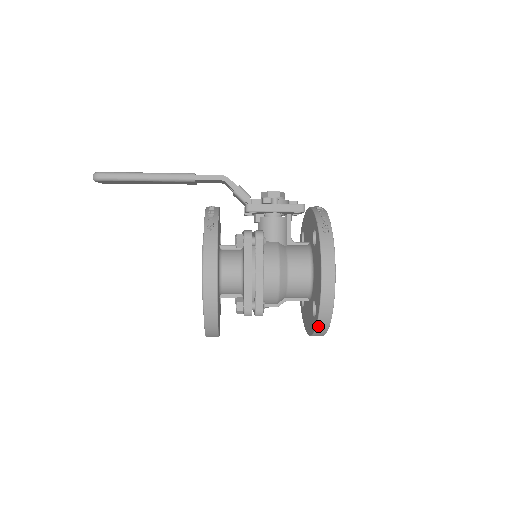
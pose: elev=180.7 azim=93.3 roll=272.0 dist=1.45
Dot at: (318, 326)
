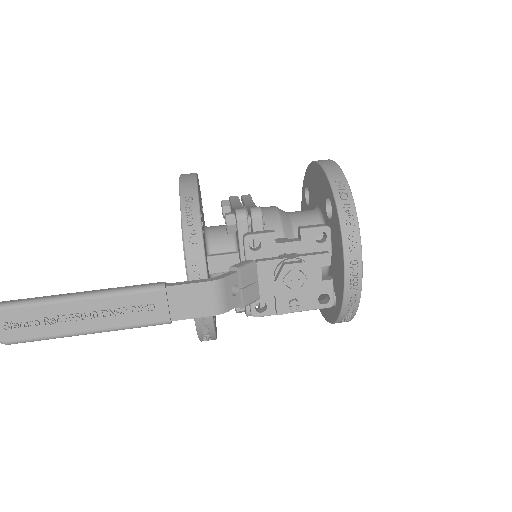
Dot at: occluded
